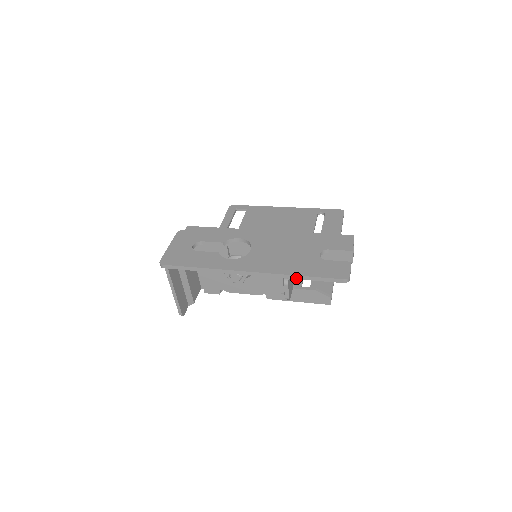
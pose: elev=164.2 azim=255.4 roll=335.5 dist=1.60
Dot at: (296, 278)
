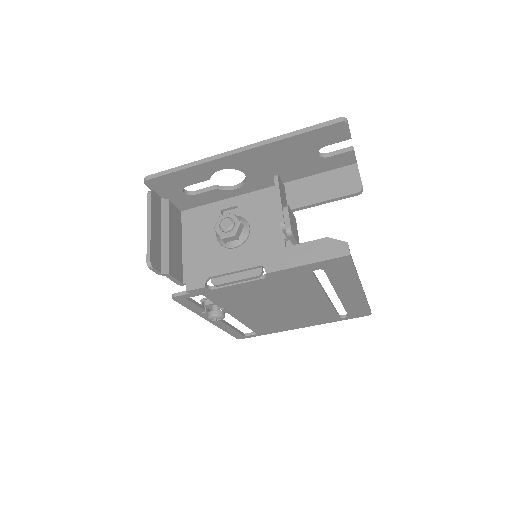
Dot at: (289, 136)
